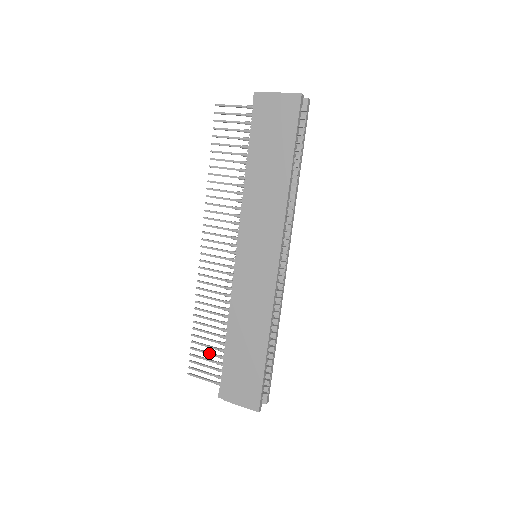
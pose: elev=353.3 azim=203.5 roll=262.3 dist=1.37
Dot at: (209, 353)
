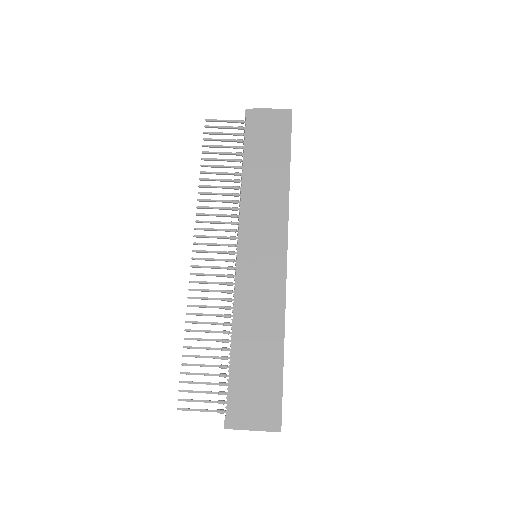
Dot at: (208, 373)
